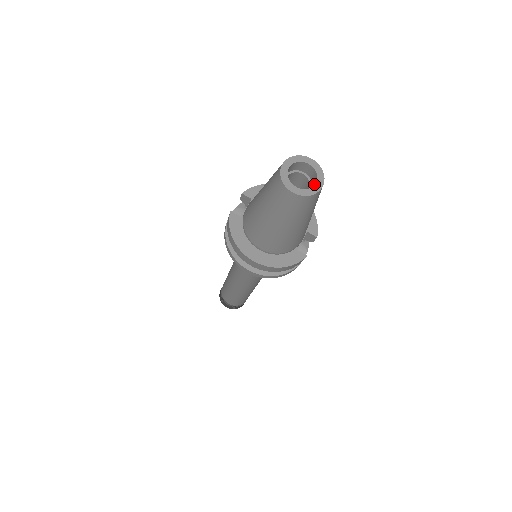
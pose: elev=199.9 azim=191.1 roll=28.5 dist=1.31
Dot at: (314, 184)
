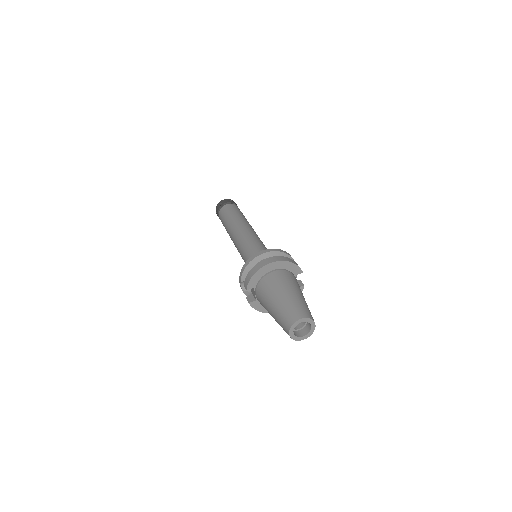
Dot at: (309, 323)
